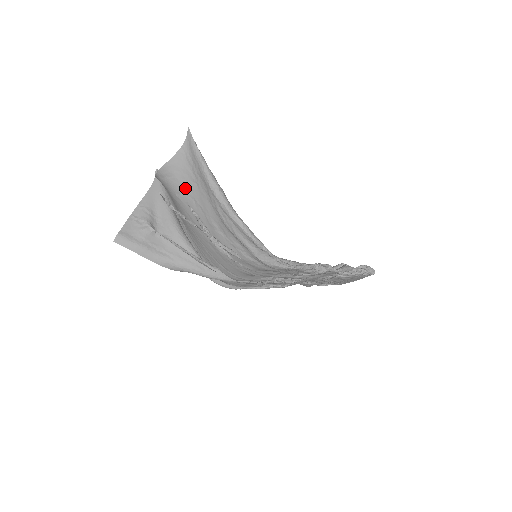
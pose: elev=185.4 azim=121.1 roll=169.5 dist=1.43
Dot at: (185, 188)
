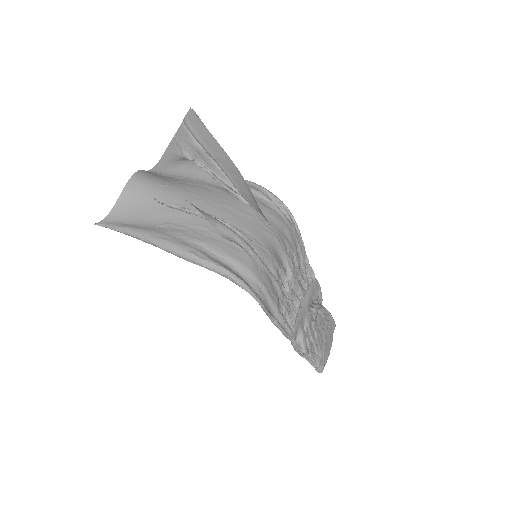
Dot at: (171, 181)
